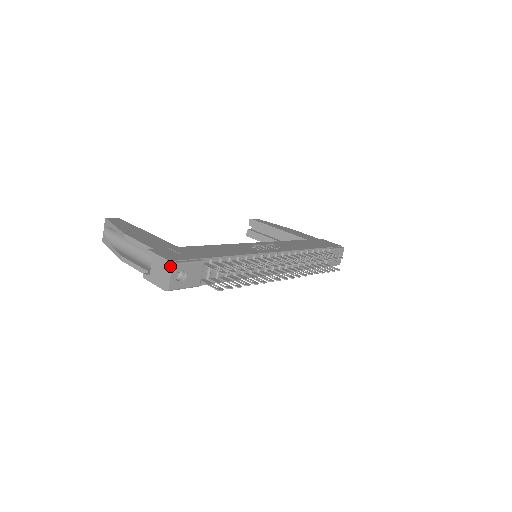
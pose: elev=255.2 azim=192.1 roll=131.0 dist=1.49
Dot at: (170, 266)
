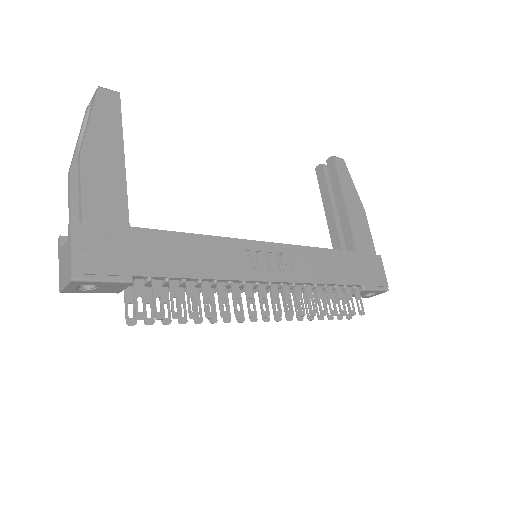
Dot at: (69, 278)
